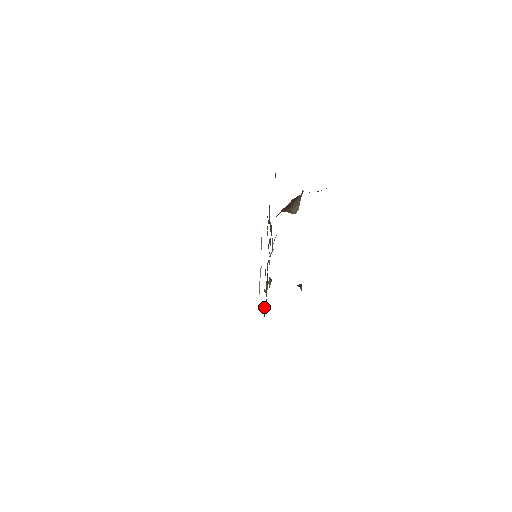
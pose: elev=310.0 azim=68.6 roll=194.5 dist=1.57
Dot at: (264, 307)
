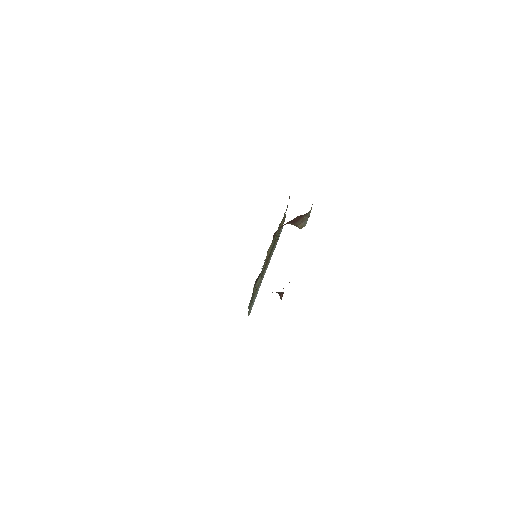
Dot at: (253, 302)
